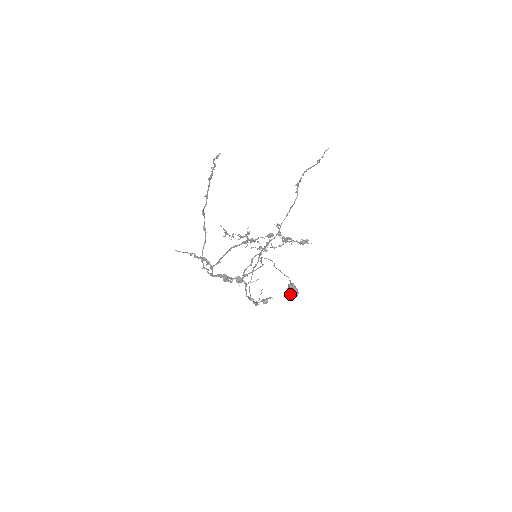
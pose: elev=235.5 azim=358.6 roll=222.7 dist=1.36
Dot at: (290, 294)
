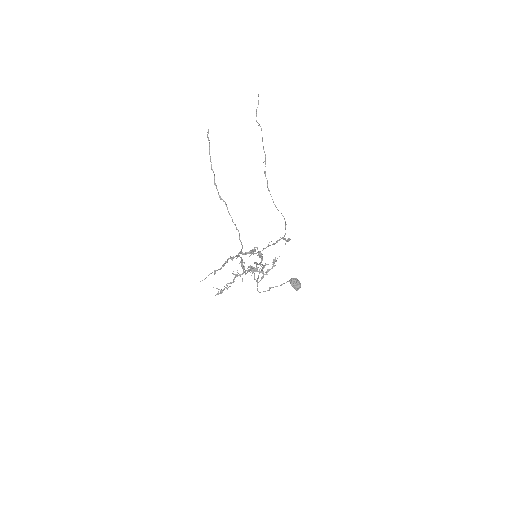
Dot at: (296, 283)
